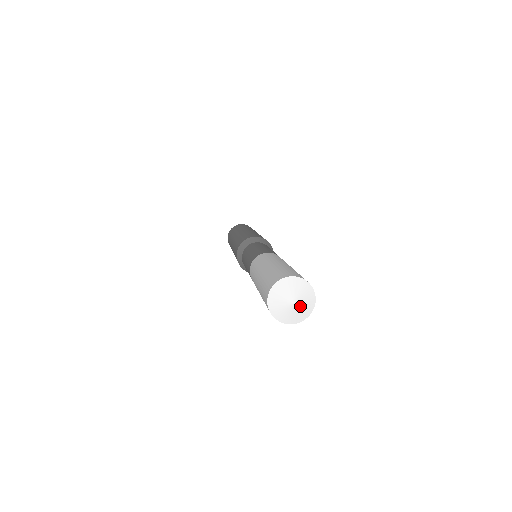
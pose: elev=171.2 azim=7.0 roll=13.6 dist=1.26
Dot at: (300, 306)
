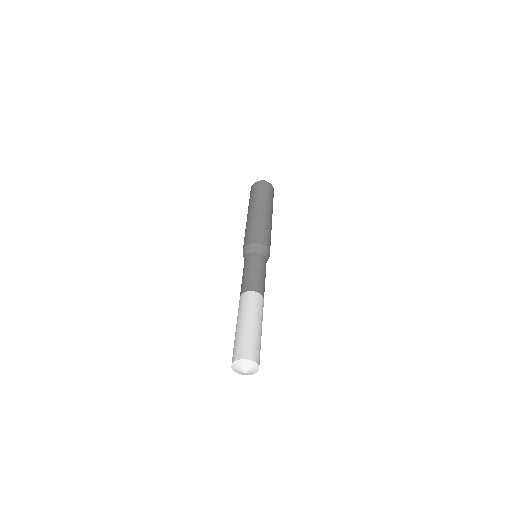
Dot at: (246, 374)
